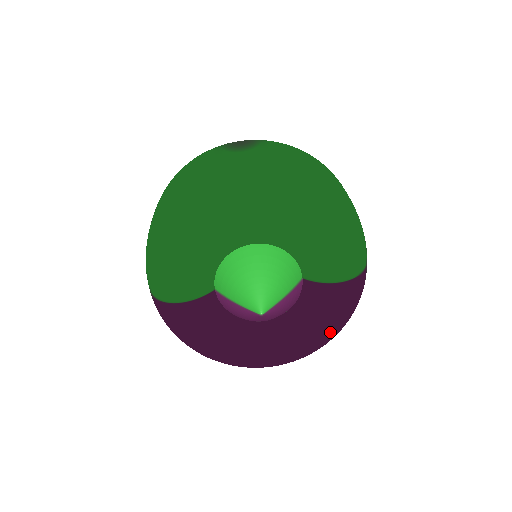
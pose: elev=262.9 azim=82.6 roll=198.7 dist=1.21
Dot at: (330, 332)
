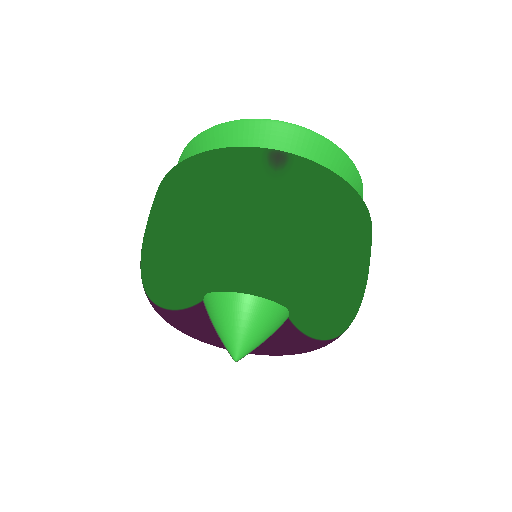
Dot at: occluded
